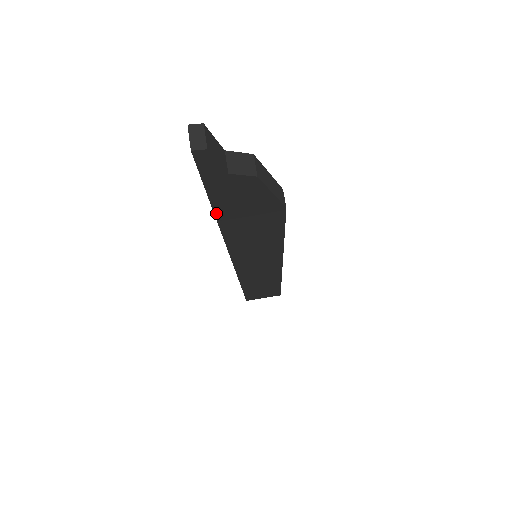
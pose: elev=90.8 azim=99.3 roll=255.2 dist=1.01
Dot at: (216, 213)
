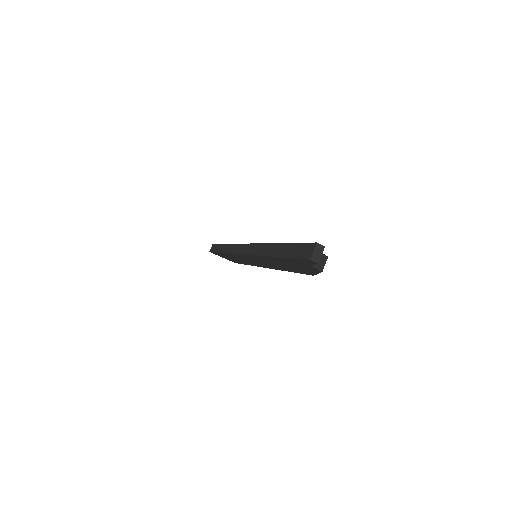
Dot at: (276, 257)
